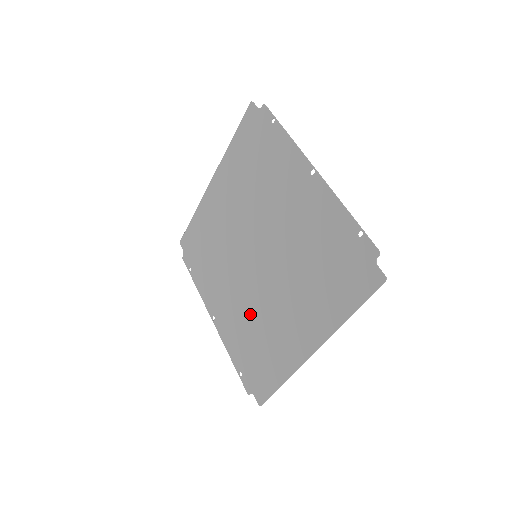
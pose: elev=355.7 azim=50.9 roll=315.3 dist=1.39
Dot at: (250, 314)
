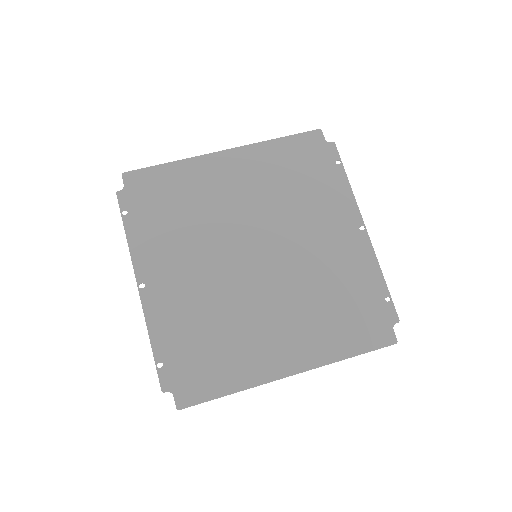
Dot at: (216, 307)
